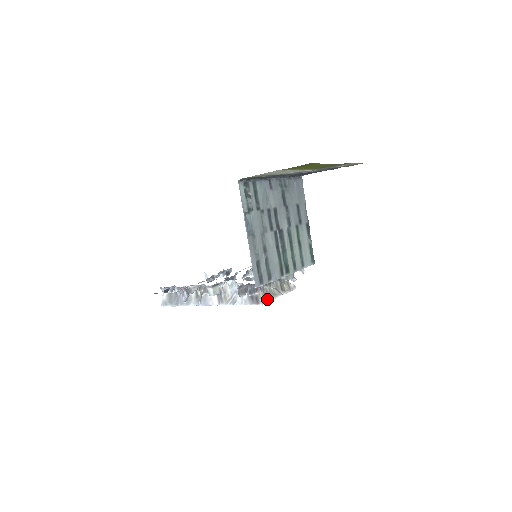
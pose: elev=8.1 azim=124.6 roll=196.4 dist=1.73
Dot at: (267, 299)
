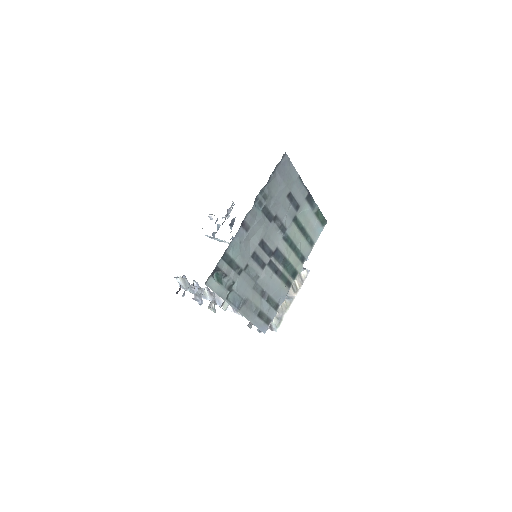
Dot at: (280, 321)
